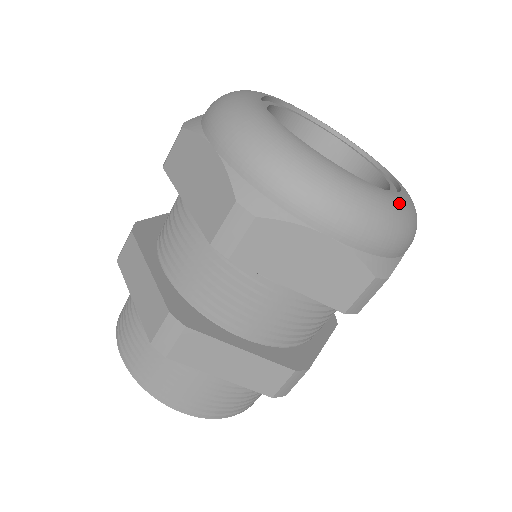
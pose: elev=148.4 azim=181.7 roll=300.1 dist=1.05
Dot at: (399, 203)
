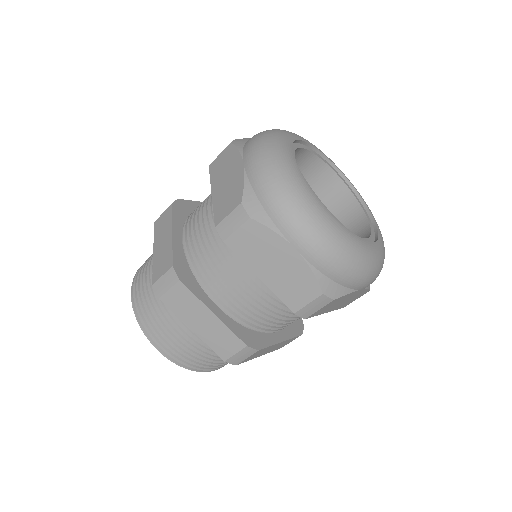
Dot at: occluded
